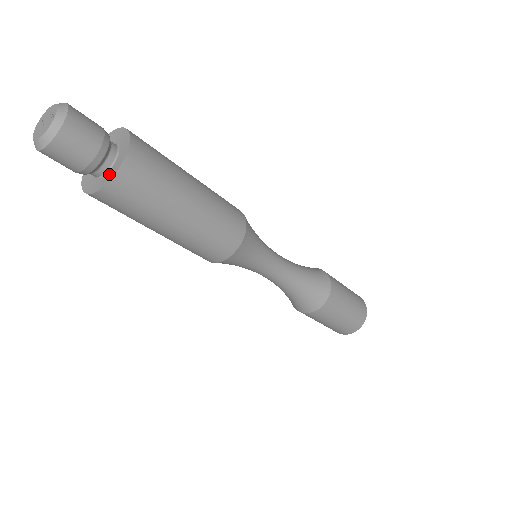
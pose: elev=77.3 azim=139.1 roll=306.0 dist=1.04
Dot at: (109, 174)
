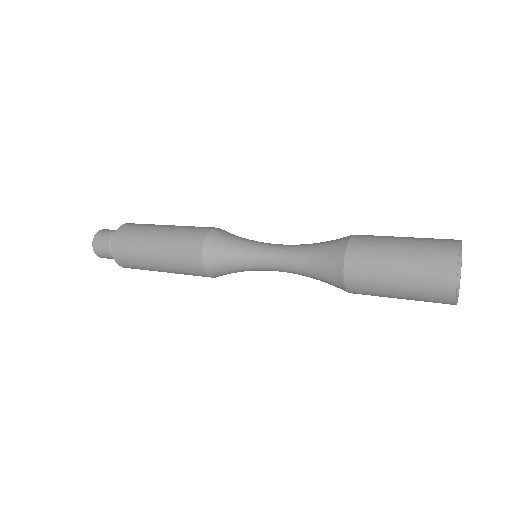
Dot at: occluded
